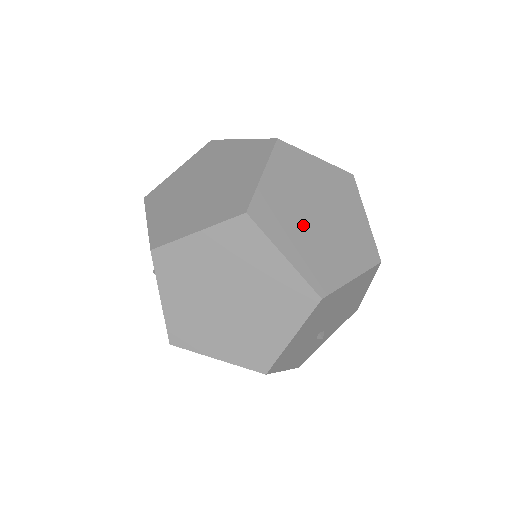
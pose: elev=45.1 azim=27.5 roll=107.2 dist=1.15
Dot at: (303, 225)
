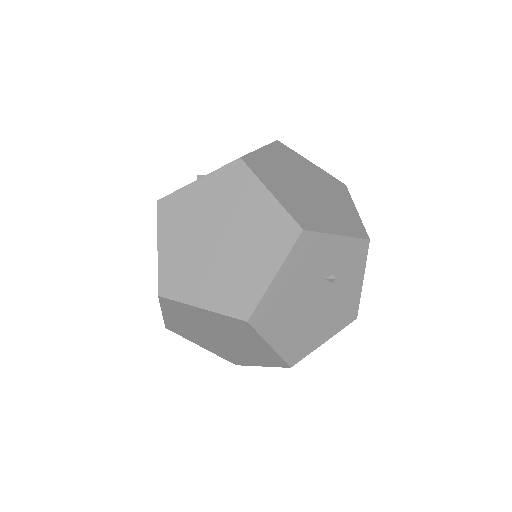
Dot at: (207, 339)
